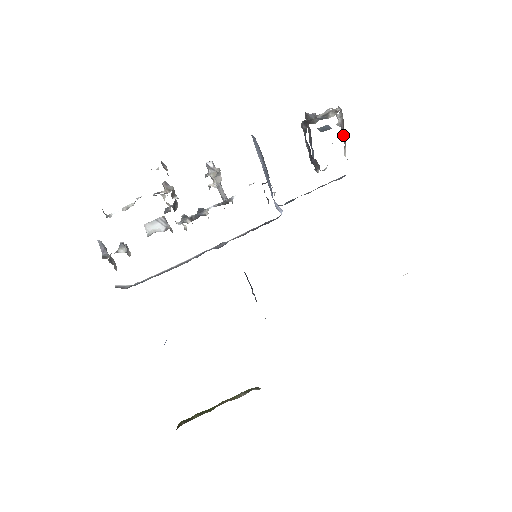
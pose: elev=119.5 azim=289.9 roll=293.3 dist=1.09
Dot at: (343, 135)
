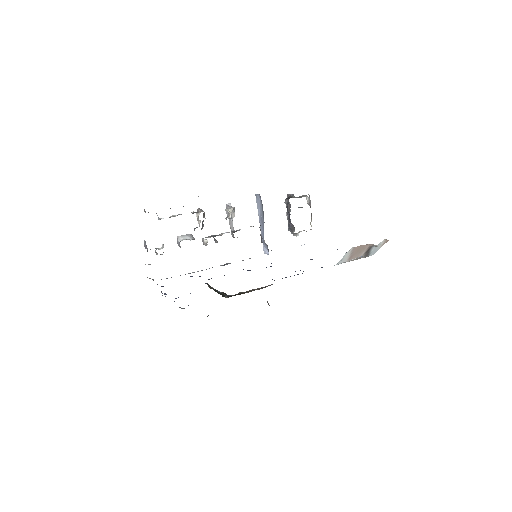
Dot at: occluded
